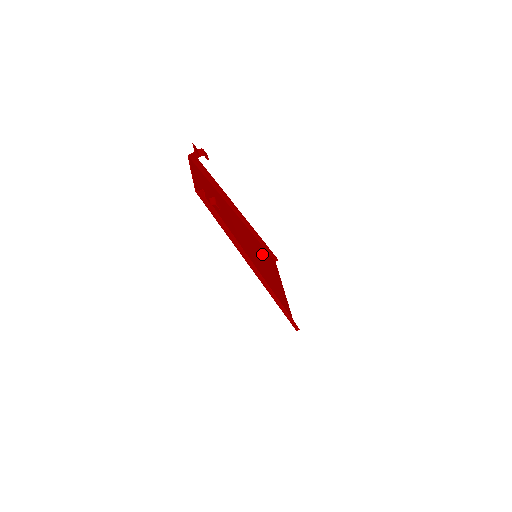
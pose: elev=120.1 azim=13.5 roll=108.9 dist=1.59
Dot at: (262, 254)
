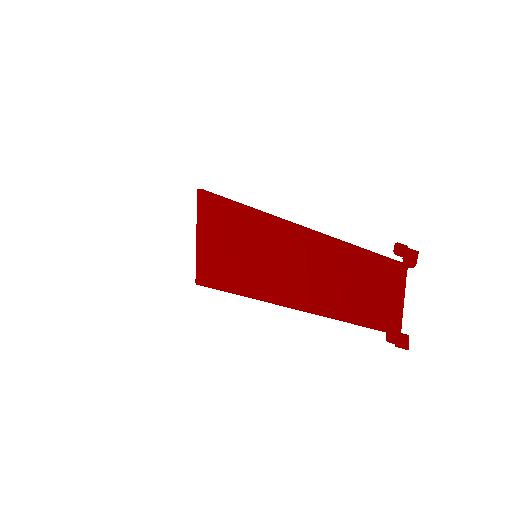
Dot at: (233, 224)
